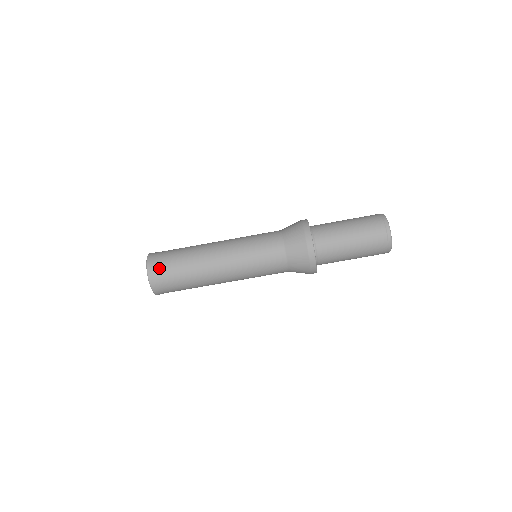
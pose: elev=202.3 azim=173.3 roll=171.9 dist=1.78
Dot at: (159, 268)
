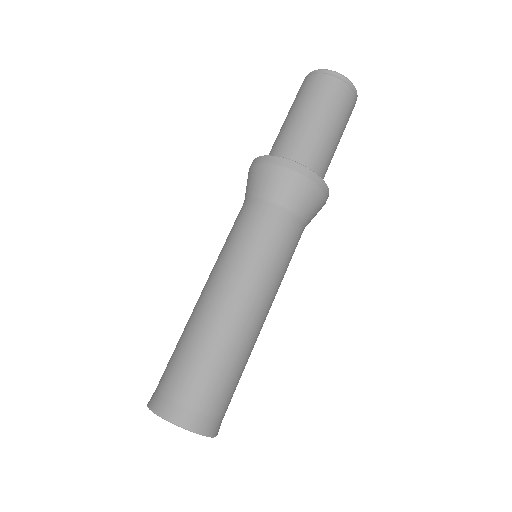
Dot at: (168, 393)
